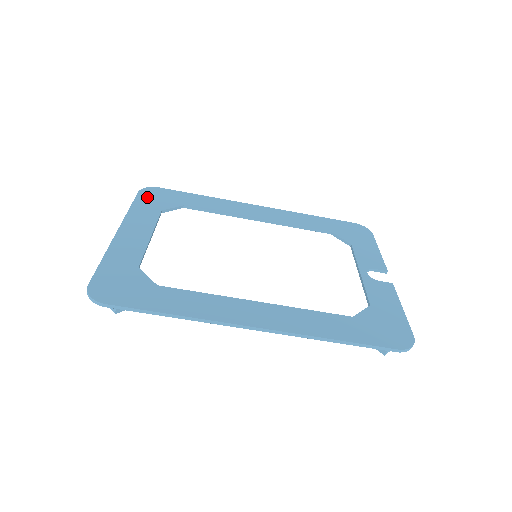
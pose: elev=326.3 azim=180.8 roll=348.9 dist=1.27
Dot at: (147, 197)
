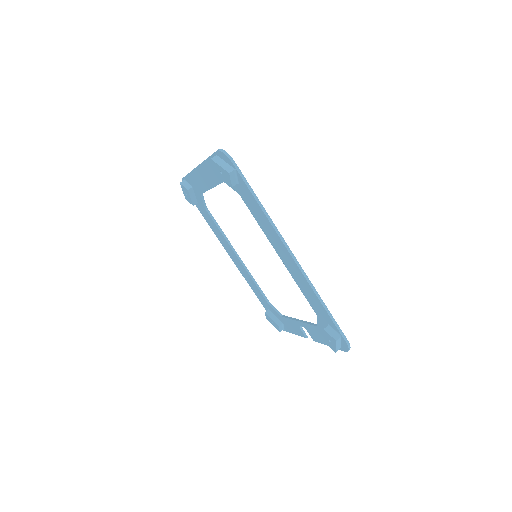
Dot at: occluded
